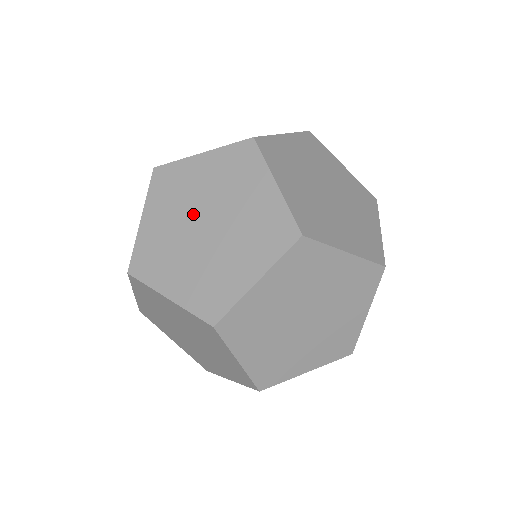
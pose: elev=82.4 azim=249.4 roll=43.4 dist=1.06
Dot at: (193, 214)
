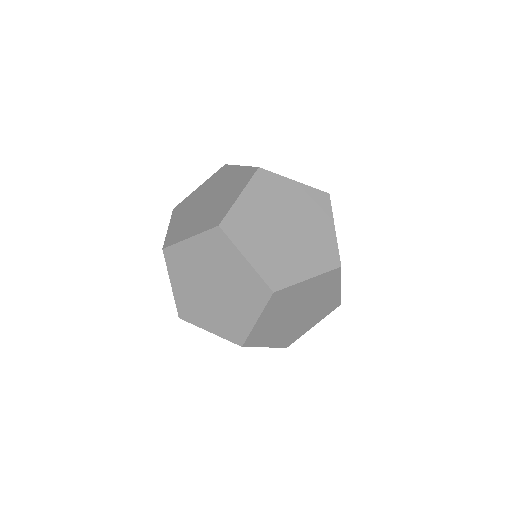
Dot at: (202, 280)
